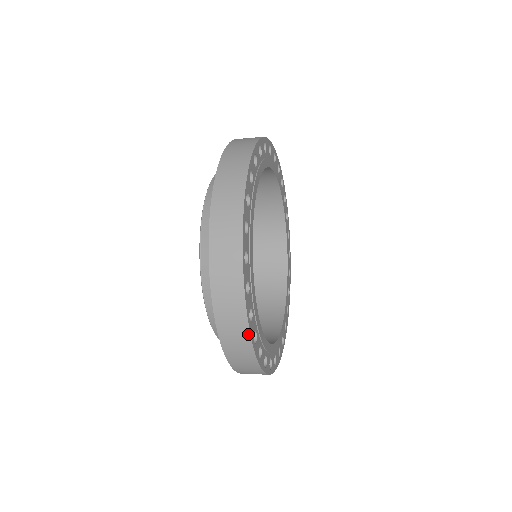
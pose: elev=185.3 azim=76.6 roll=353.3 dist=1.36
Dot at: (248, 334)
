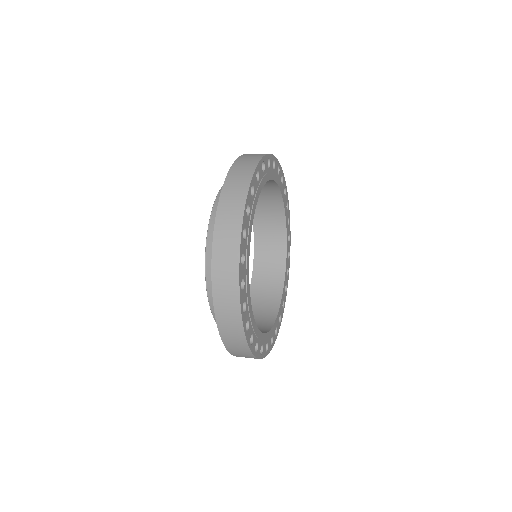
Dot at: (238, 244)
